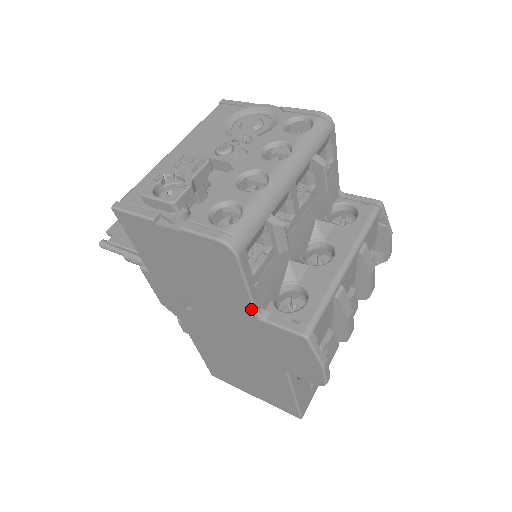
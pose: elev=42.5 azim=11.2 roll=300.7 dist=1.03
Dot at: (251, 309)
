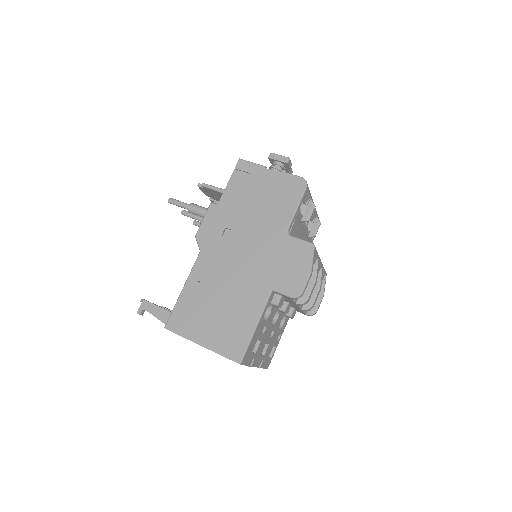
Dot at: (287, 226)
